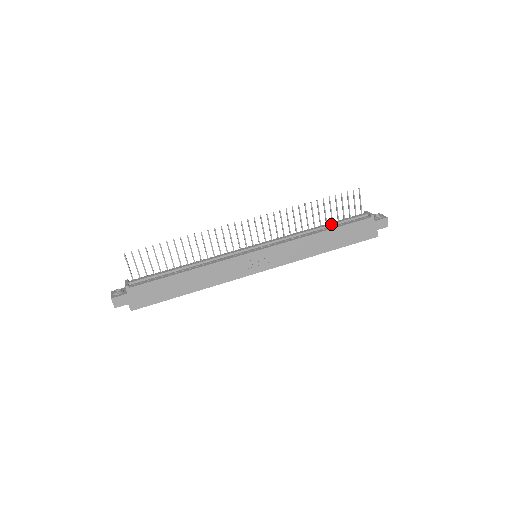
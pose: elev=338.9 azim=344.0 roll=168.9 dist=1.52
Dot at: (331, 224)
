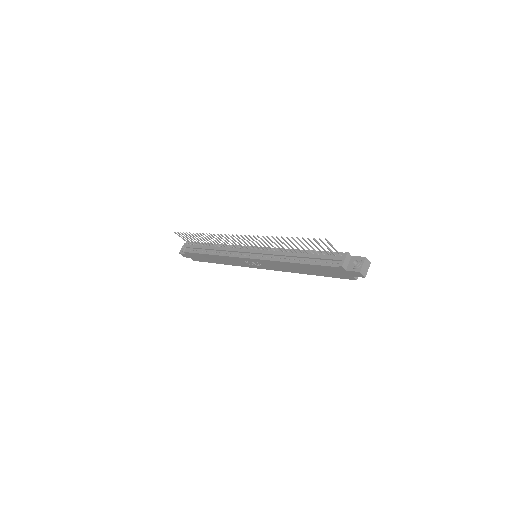
Dot at: (306, 257)
